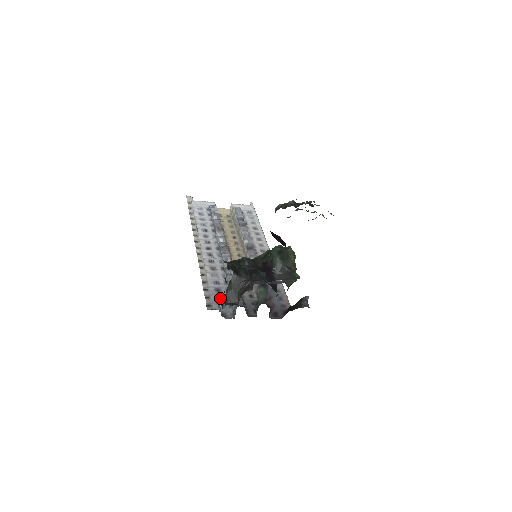
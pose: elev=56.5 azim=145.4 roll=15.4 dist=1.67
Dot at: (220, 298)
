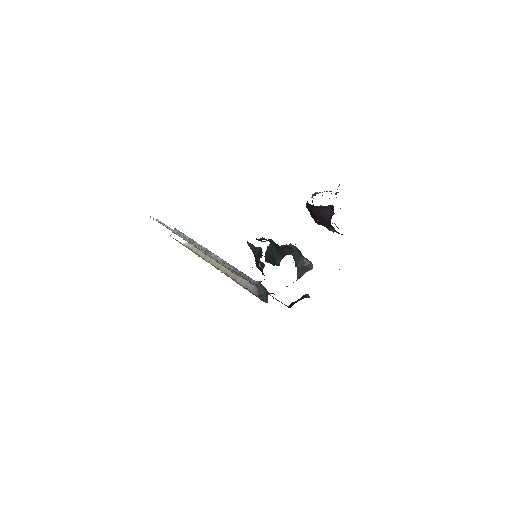
Dot at: (238, 274)
